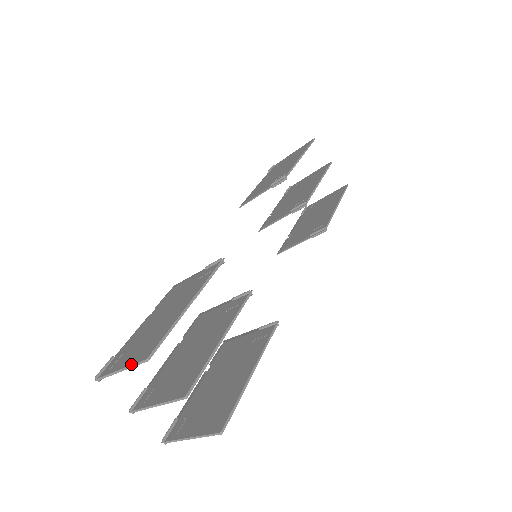
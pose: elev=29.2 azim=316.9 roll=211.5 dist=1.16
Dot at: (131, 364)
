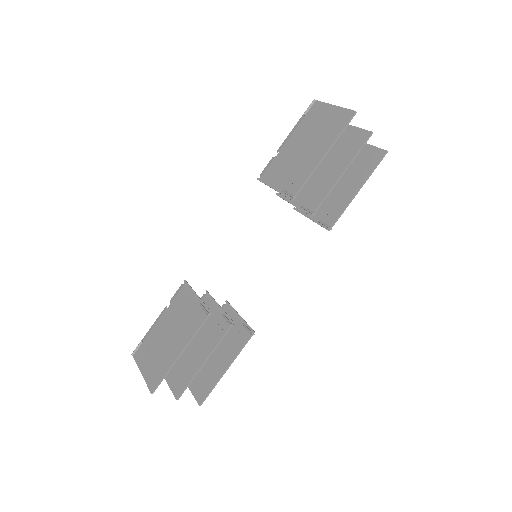
Dot at: occluded
